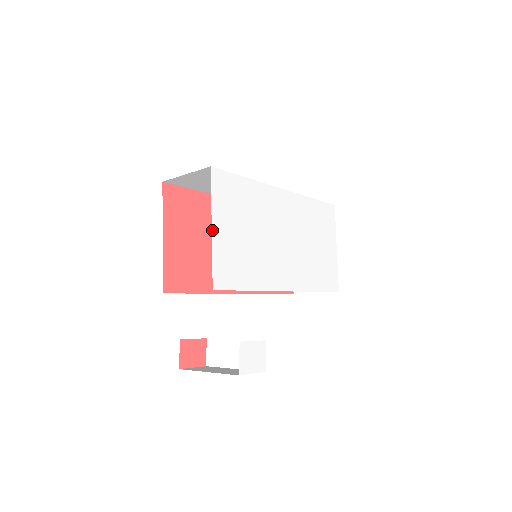
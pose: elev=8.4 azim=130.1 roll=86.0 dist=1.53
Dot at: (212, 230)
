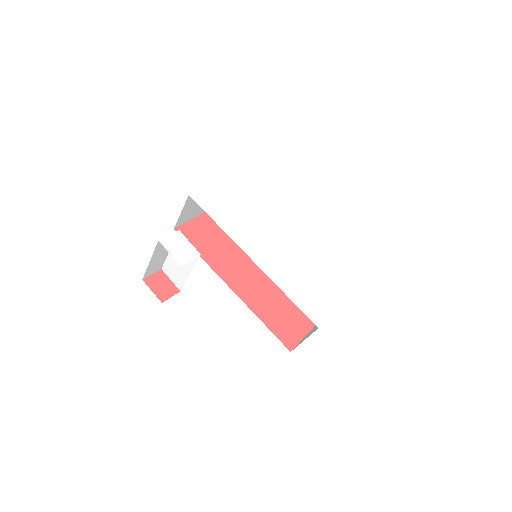
Dot at: (218, 181)
